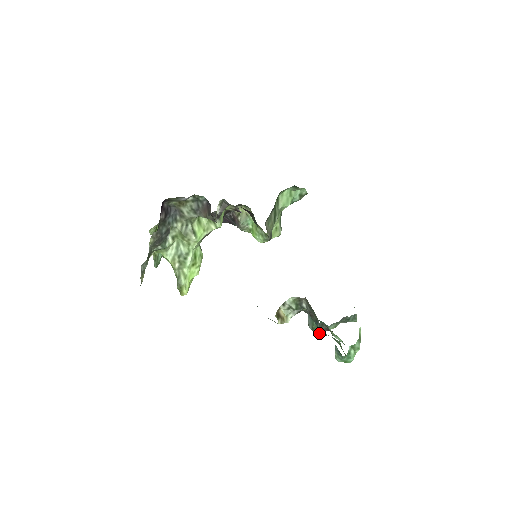
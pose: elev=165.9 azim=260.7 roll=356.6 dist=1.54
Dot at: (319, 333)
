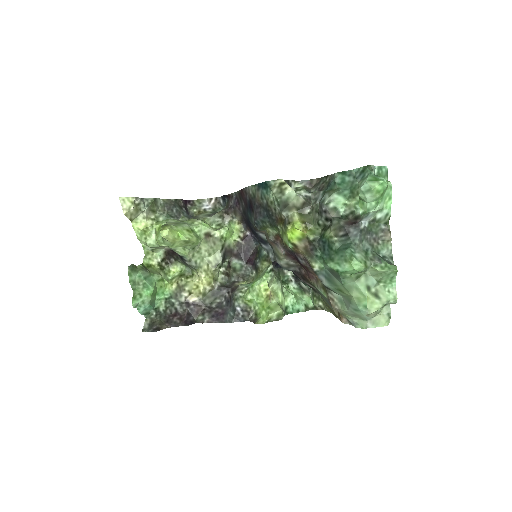
Dot at: (334, 192)
